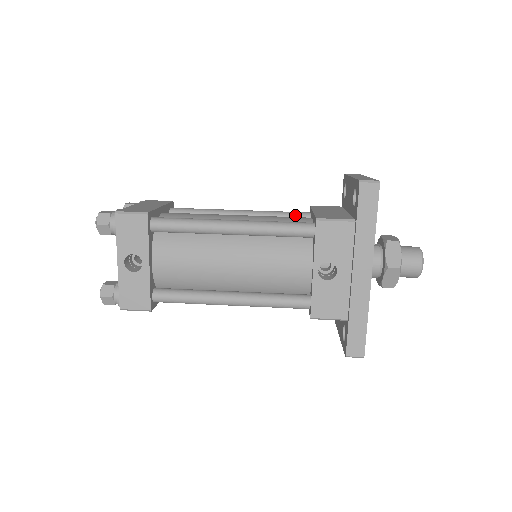
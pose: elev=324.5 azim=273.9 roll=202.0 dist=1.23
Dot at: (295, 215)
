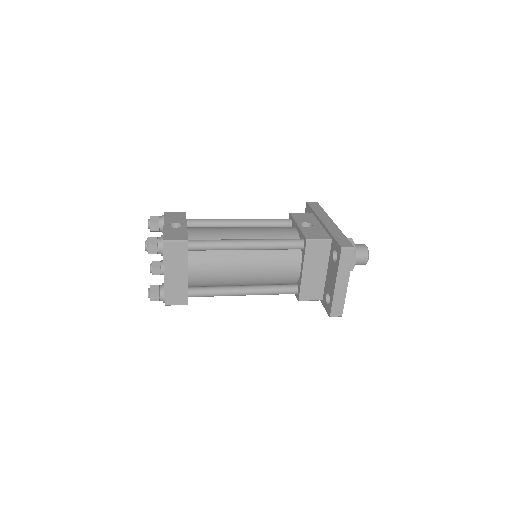
Dot at: occluded
